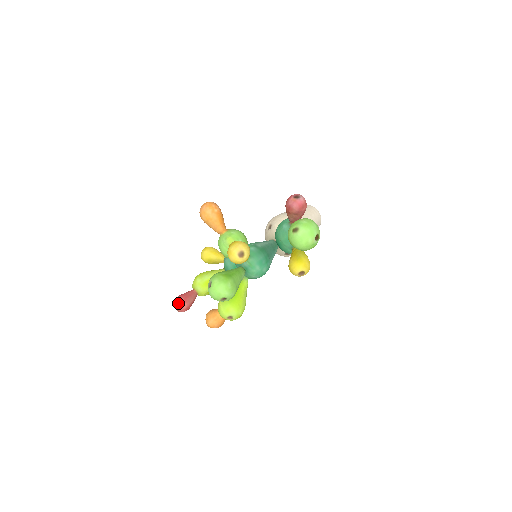
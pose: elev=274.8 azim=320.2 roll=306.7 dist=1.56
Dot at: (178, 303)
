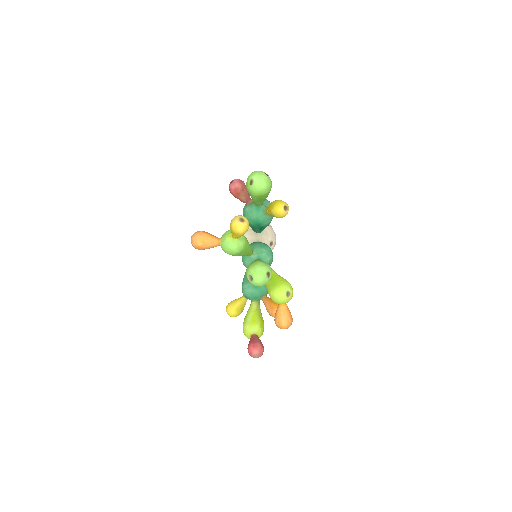
Dot at: (252, 349)
